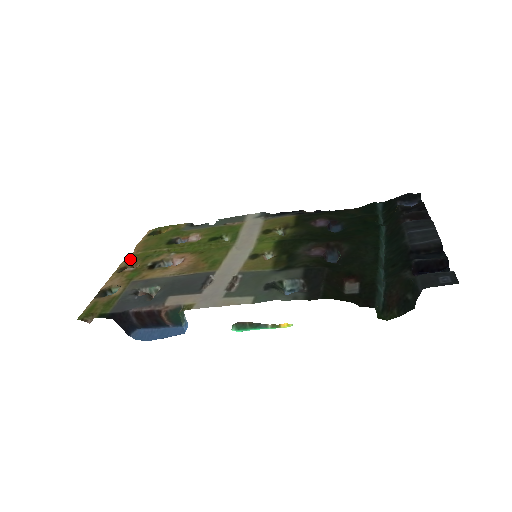
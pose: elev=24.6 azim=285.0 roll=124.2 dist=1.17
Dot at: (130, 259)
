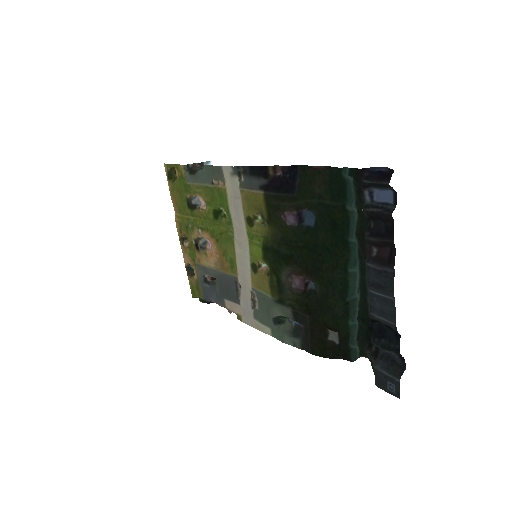
Dot at: (178, 224)
